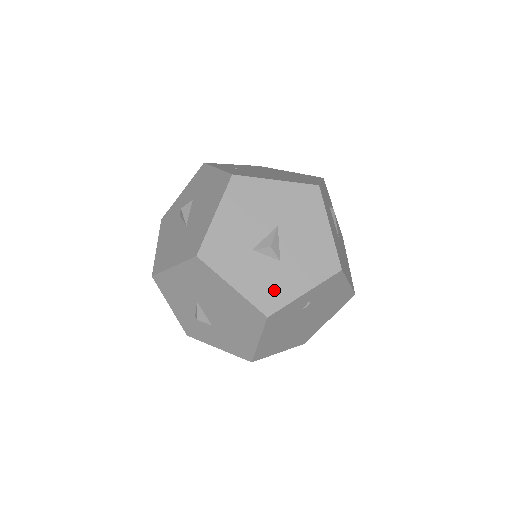
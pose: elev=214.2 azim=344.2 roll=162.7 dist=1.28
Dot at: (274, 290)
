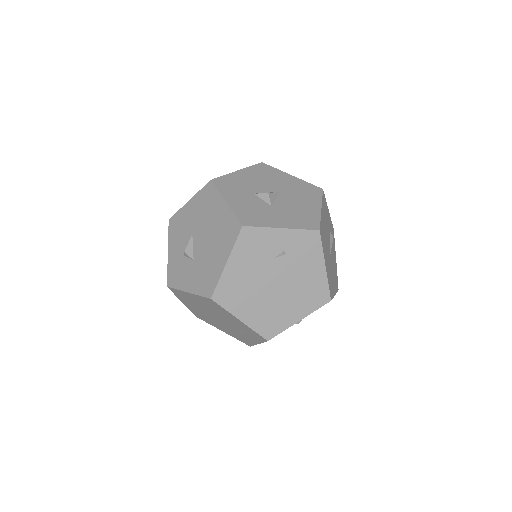
Dot at: (257, 216)
